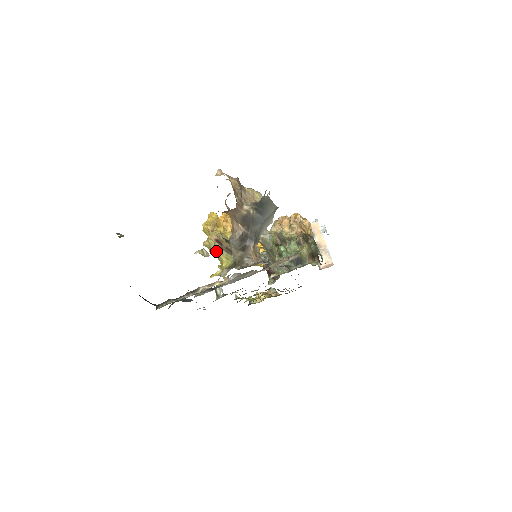
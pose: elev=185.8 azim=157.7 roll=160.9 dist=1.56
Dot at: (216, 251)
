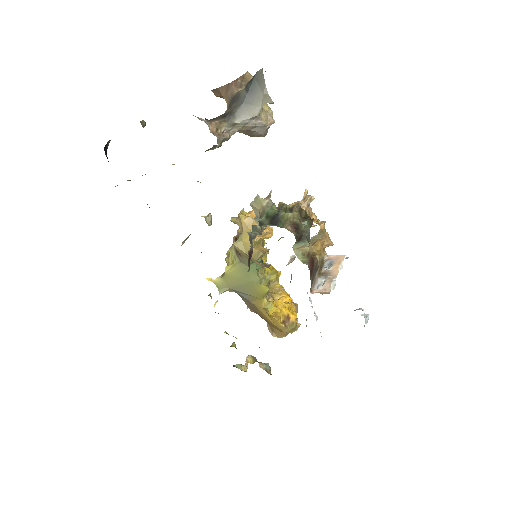
Dot at: (229, 253)
